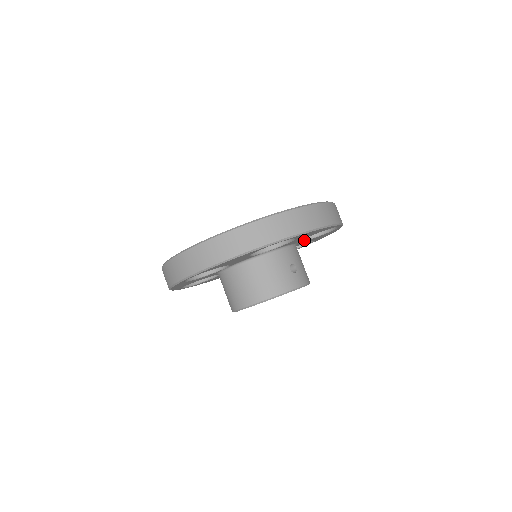
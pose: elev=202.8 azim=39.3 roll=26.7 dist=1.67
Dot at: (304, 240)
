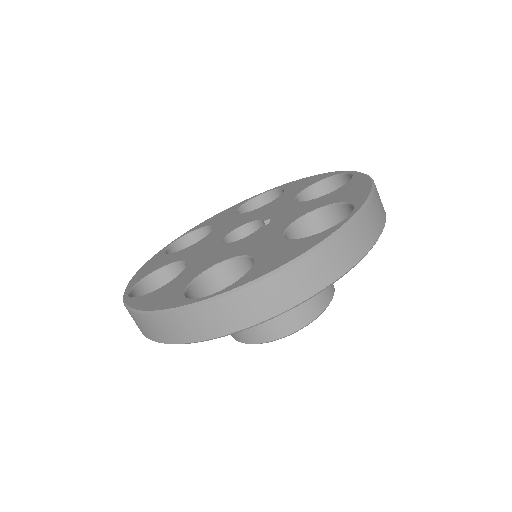
Dot at: occluded
